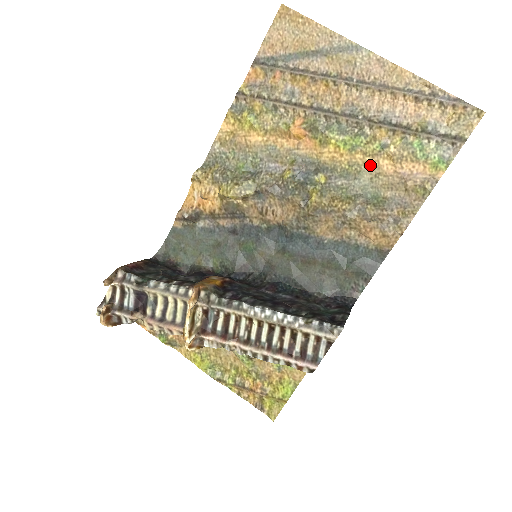
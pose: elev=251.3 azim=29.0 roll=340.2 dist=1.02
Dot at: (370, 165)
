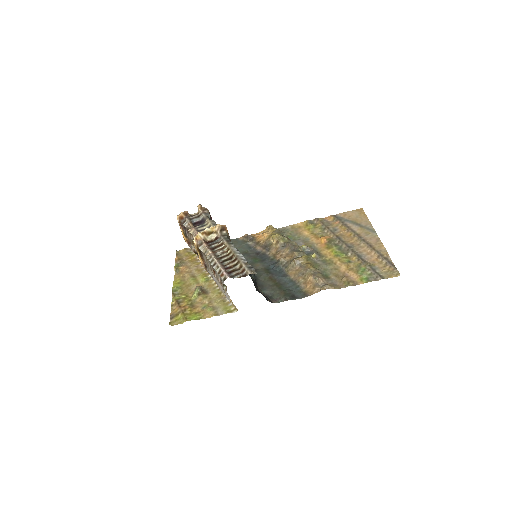
Dot at: (337, 264)
